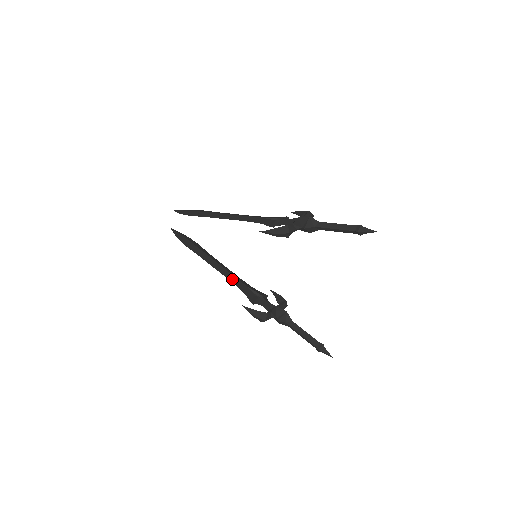
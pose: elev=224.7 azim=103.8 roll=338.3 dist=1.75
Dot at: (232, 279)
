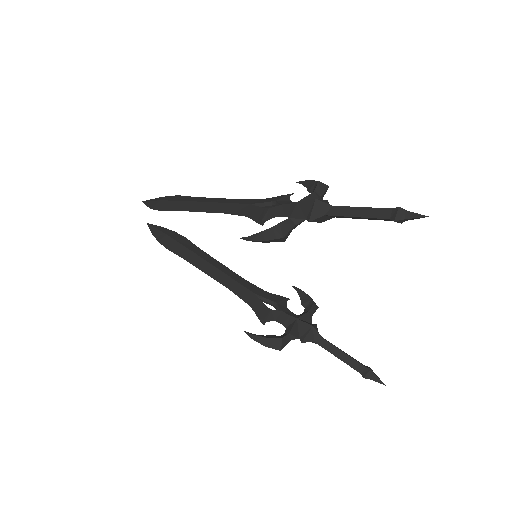
Dot at: (233, 287)
